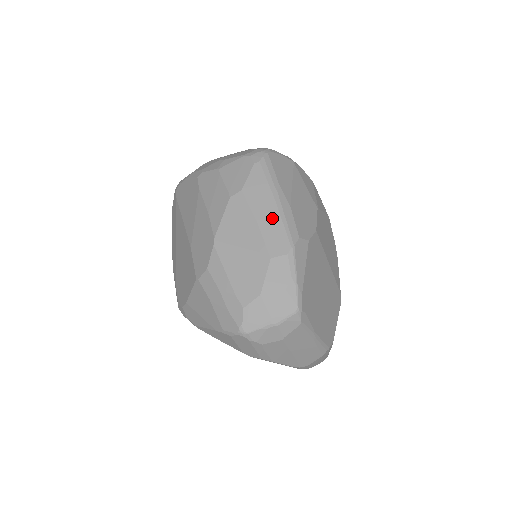
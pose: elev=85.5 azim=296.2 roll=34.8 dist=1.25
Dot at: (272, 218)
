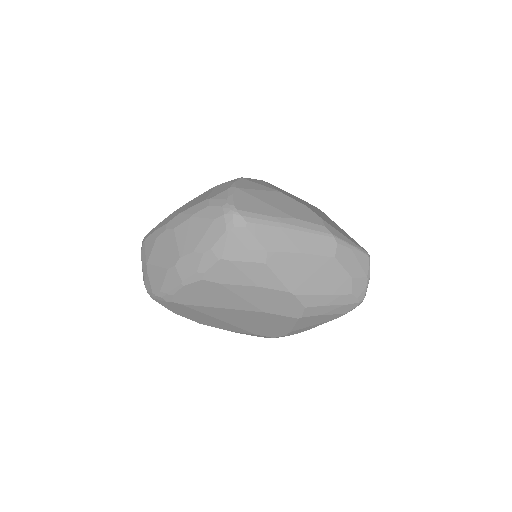
Dot at: (304, 239)
